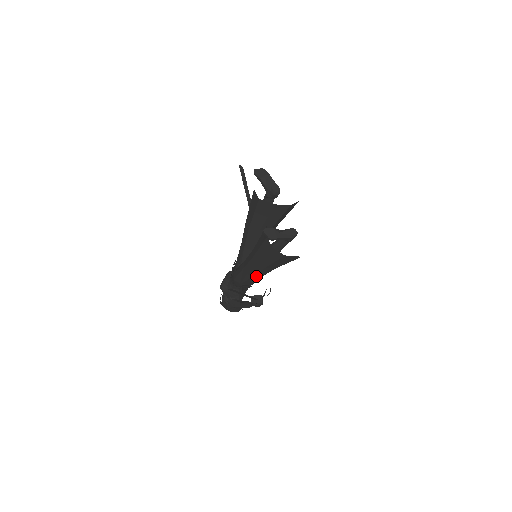
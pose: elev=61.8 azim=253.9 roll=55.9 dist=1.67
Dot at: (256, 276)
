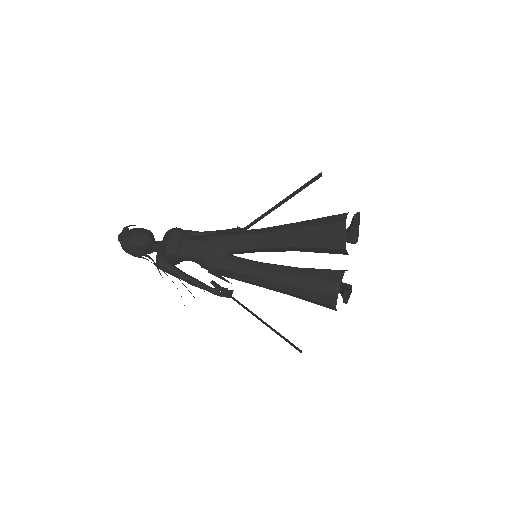
Dot at: (255, 284)
